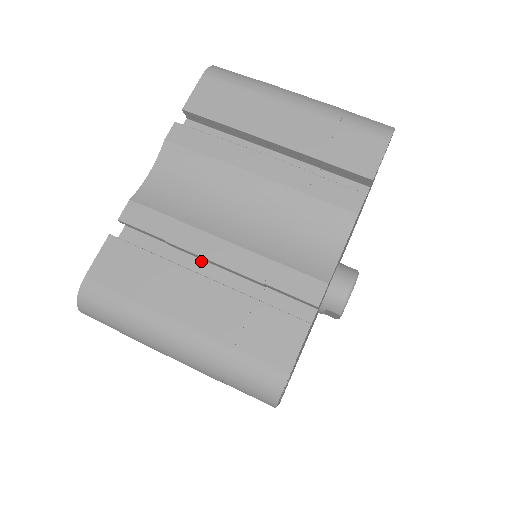
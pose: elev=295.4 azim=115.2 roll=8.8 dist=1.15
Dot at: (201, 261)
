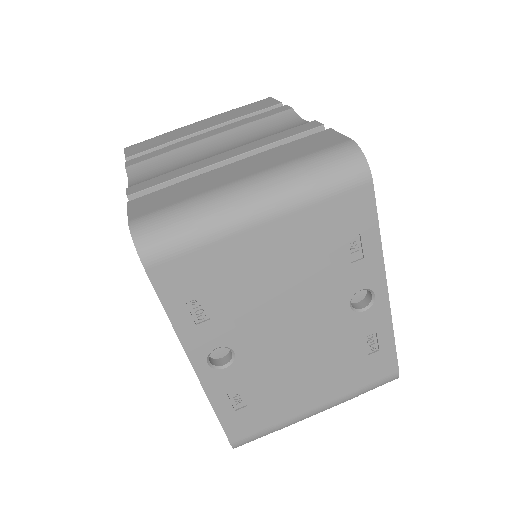
Dot at: occluded
